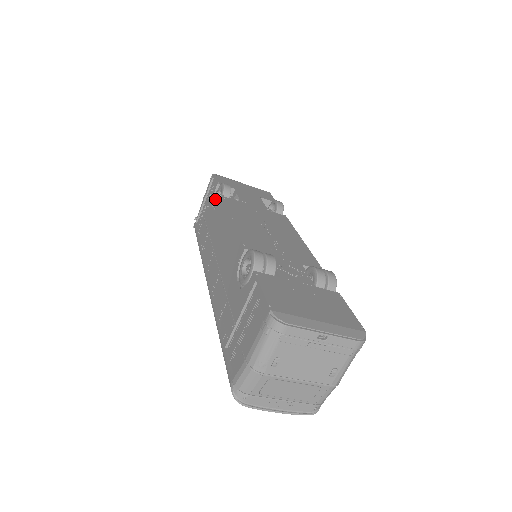
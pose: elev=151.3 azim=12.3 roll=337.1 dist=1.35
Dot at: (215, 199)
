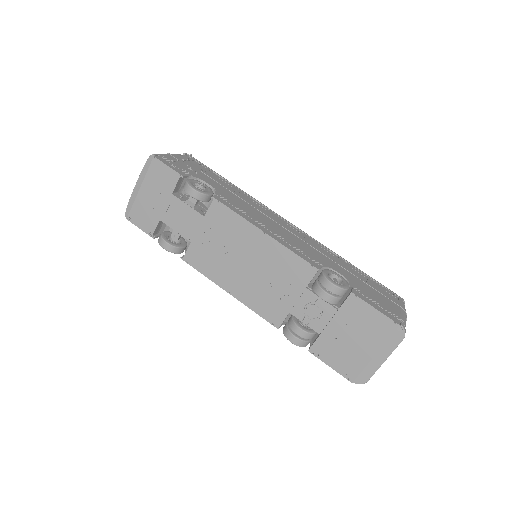
Dot at: occluded
